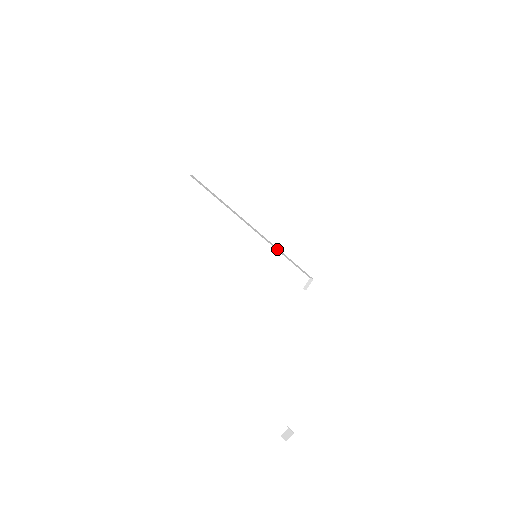
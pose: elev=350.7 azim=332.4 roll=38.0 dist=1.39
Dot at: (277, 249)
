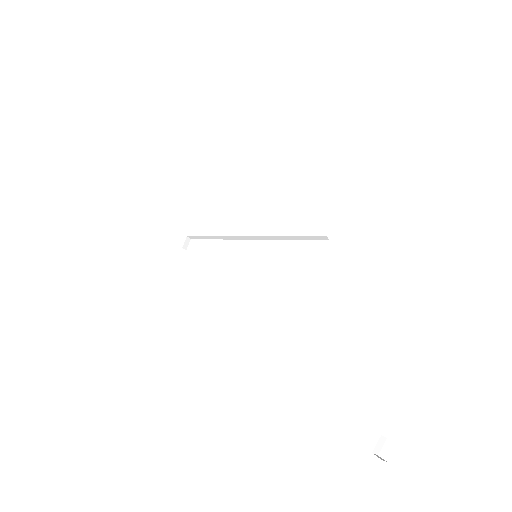
Dot at: (276, 239)
